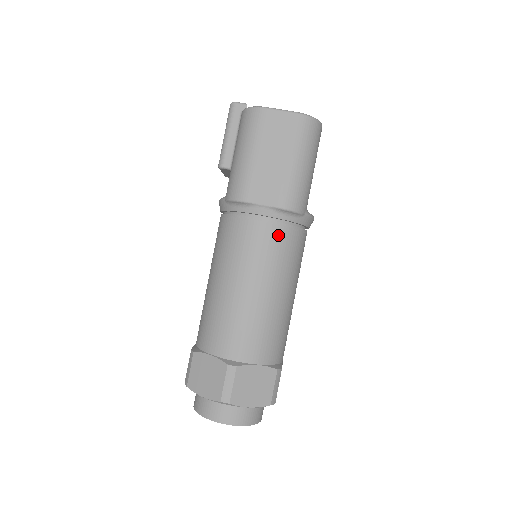
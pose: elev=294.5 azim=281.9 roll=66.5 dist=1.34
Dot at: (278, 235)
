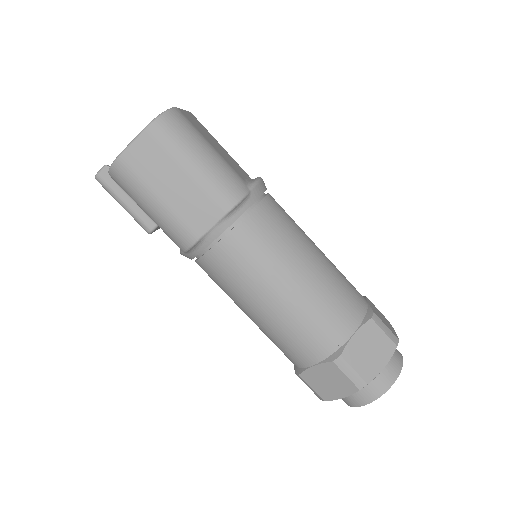
Dot at: (251, 232)
